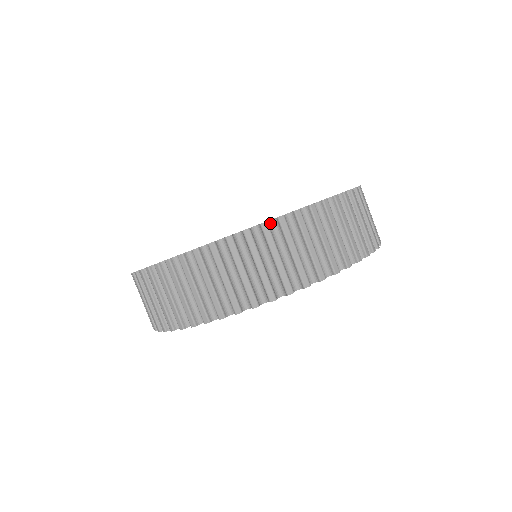
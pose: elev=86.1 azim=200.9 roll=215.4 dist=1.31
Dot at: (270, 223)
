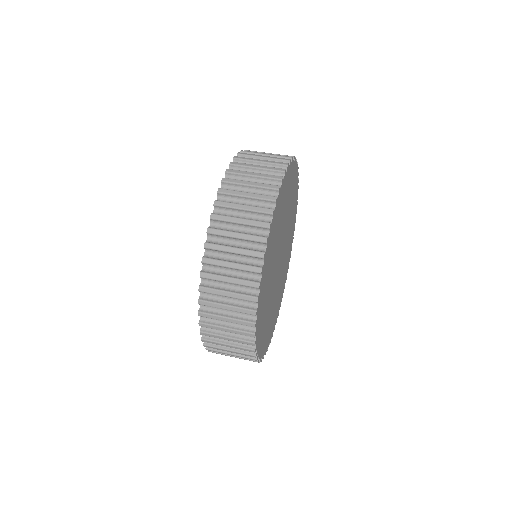
Dot at: (215, 213)
